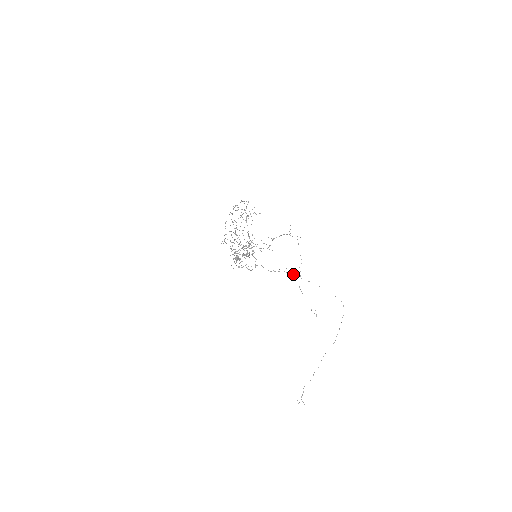
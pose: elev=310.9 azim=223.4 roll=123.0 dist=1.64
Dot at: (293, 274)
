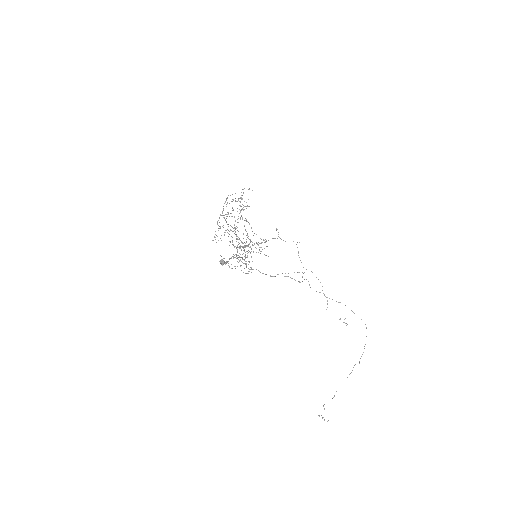
Dot at: (299, 282)
